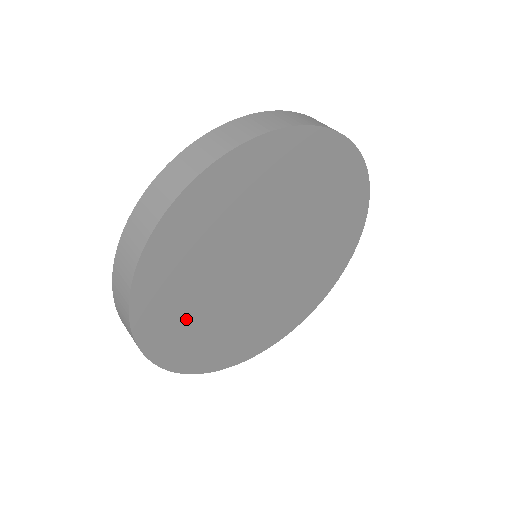
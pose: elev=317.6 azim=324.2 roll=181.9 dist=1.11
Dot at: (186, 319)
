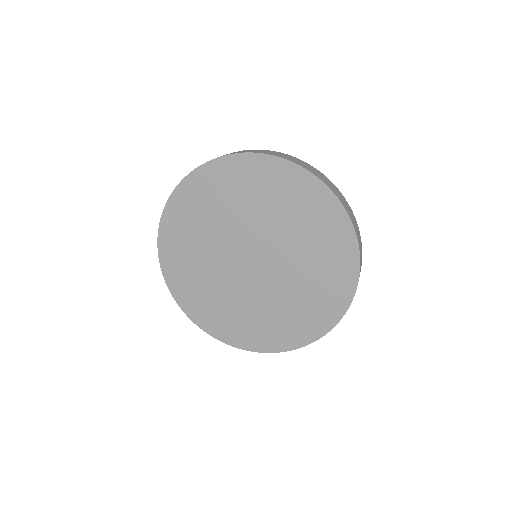
Dot at: (189, 254)
